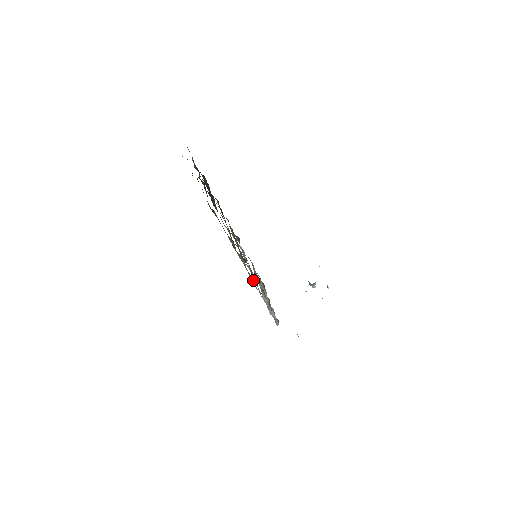
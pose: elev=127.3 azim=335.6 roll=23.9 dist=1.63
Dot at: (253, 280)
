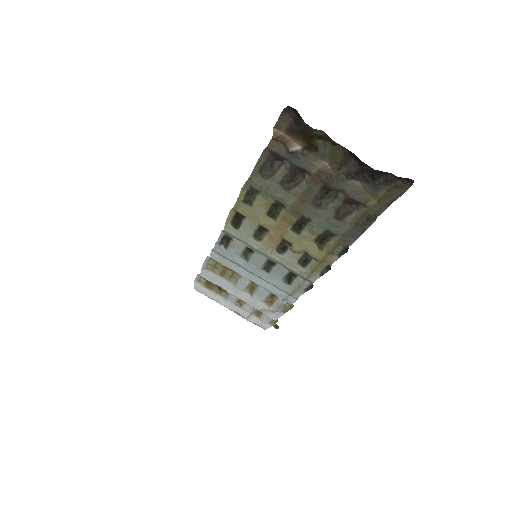
Dot at: (303, 289)
